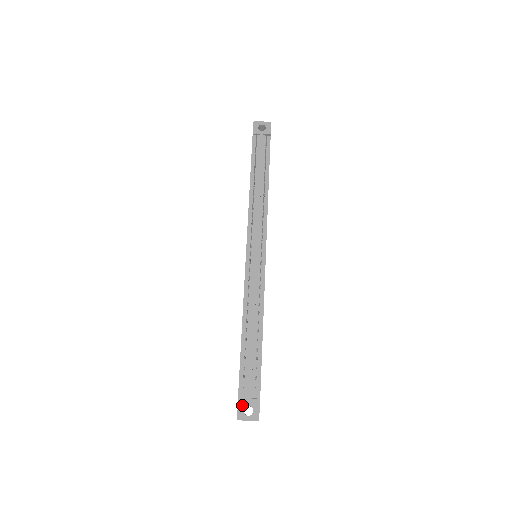
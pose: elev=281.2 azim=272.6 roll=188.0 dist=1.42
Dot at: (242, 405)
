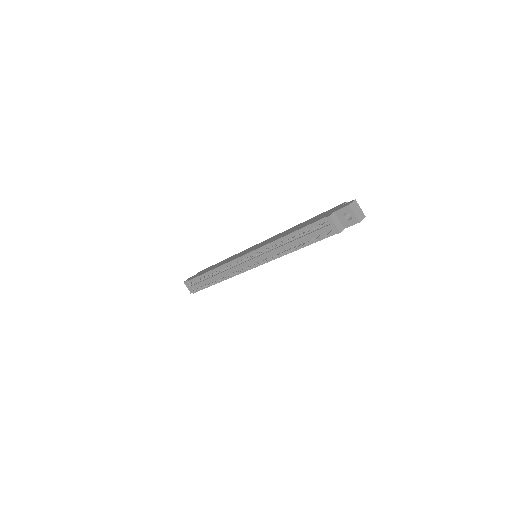
Dot at: occluded
